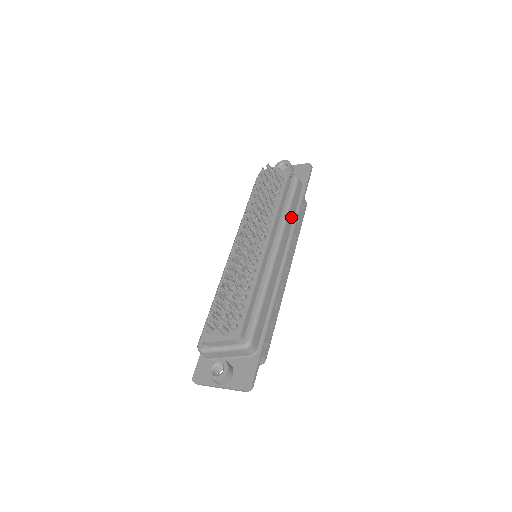
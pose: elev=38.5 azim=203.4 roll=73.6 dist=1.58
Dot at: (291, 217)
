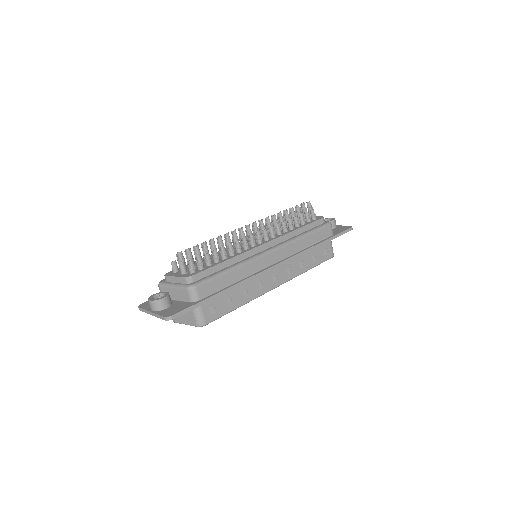
Dot at: (304, 243)
